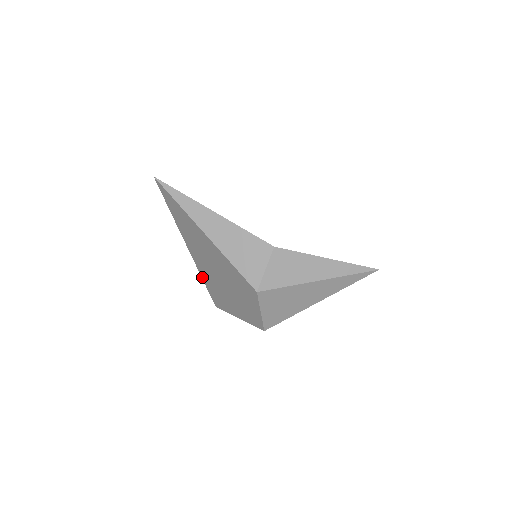
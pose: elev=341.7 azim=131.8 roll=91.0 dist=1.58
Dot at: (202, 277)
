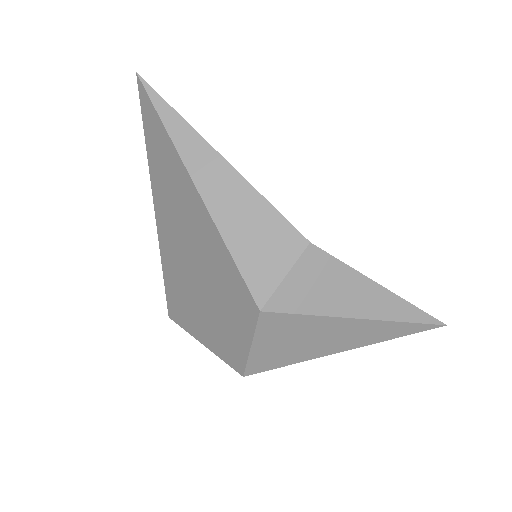
Dot at: (163, 266)
